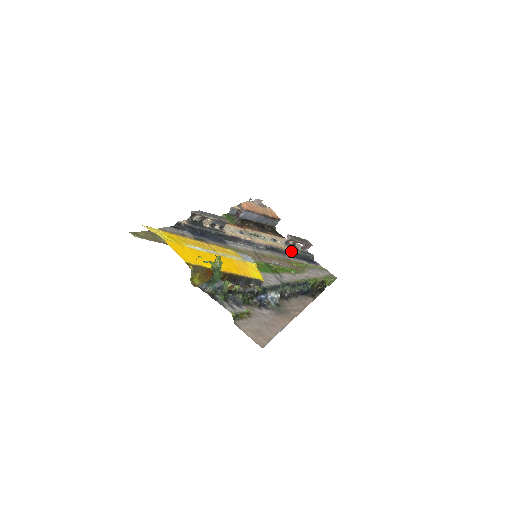
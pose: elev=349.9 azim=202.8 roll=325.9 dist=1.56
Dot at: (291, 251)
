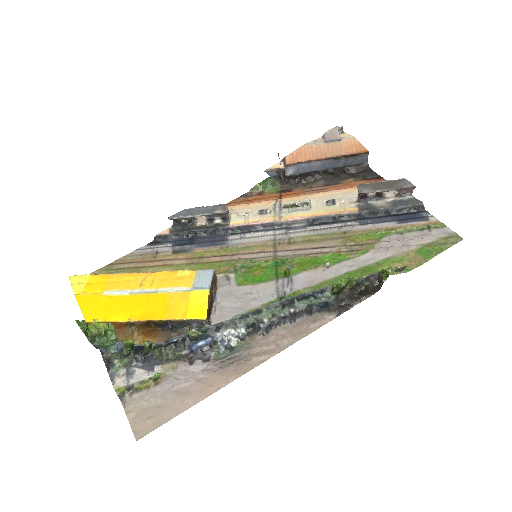
Dot at: (363, 212)
